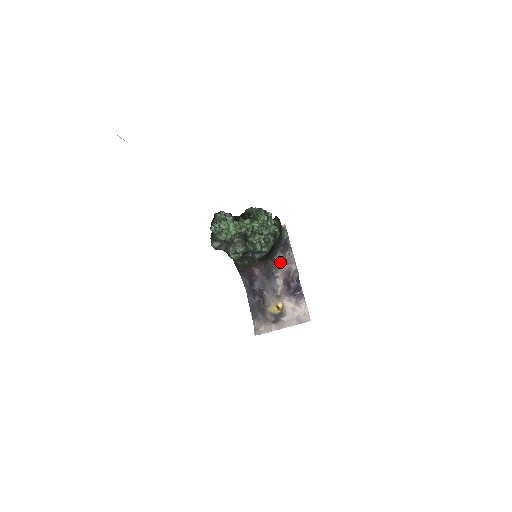
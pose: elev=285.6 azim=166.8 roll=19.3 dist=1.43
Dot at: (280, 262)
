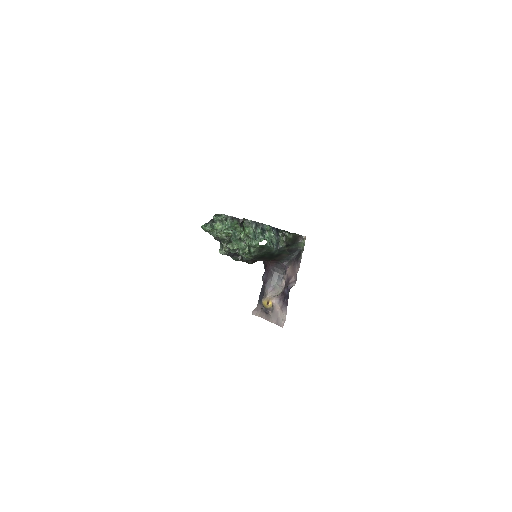
Dot at: (290, 267)
